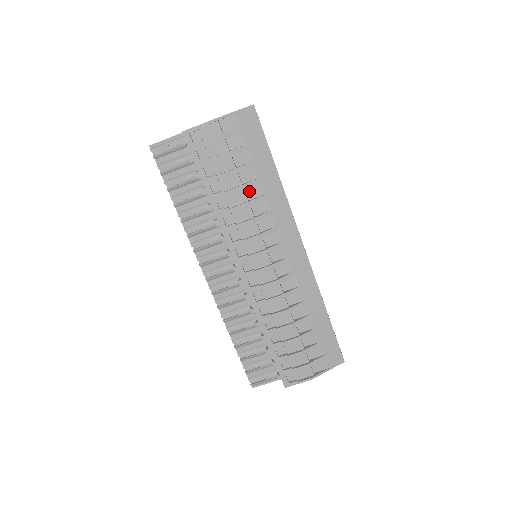
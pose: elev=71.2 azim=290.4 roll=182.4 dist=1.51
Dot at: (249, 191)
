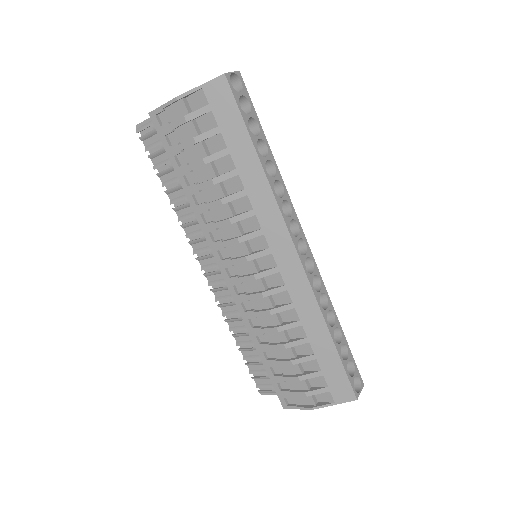
Dot at: (227, 184)
